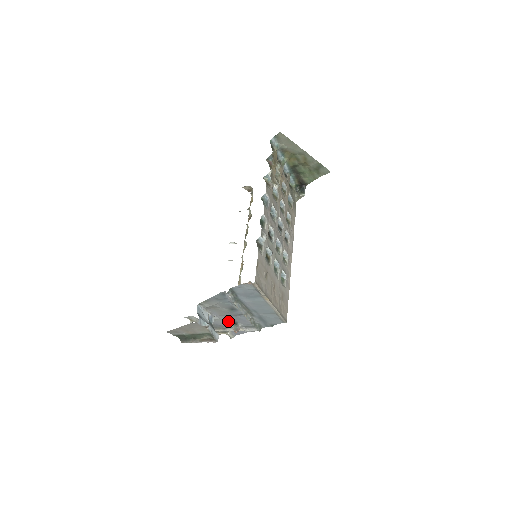
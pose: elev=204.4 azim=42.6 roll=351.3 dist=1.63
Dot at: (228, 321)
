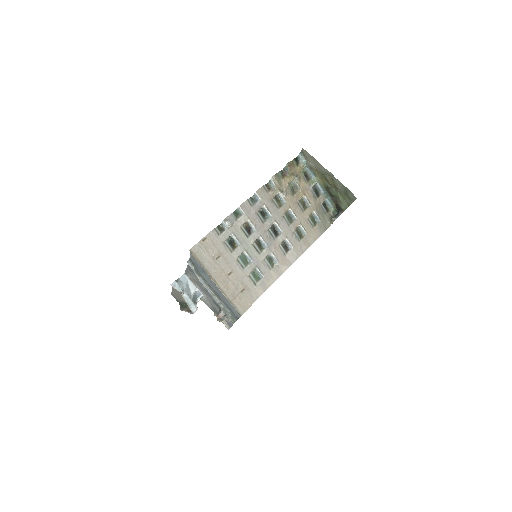
Dot at: (215, 304)
